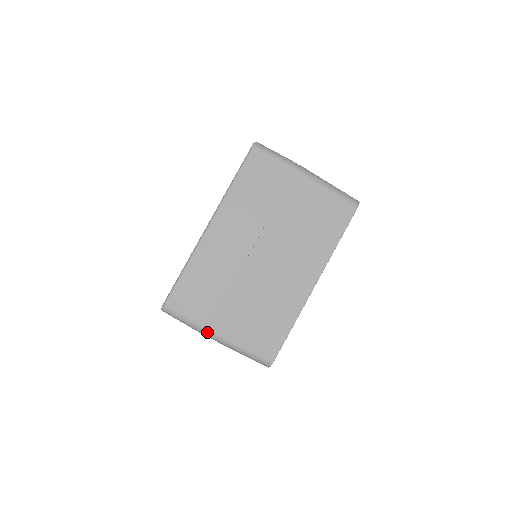
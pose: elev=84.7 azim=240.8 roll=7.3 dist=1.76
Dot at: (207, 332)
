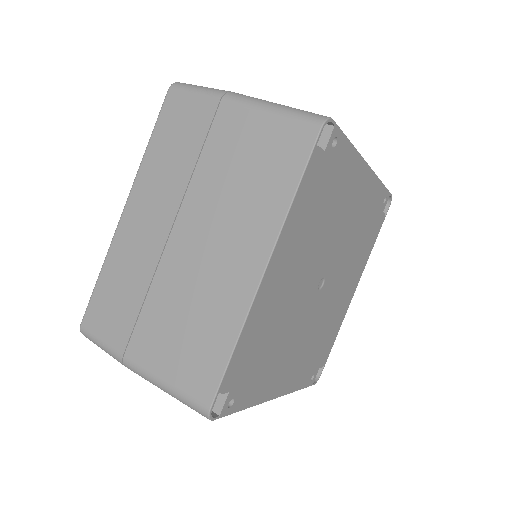
Dot at: (124, 362)
